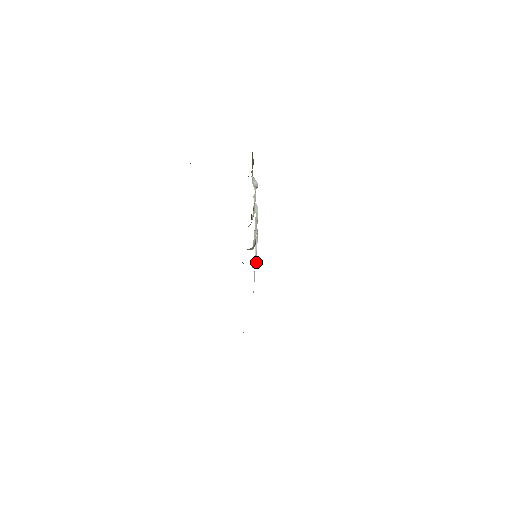
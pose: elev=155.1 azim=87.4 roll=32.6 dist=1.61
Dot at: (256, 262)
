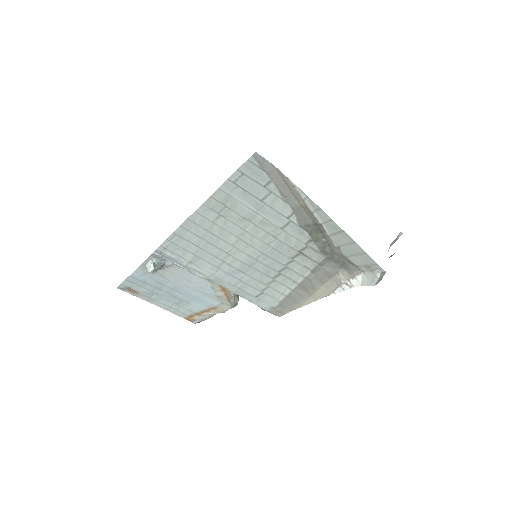
Dot at: occluded
